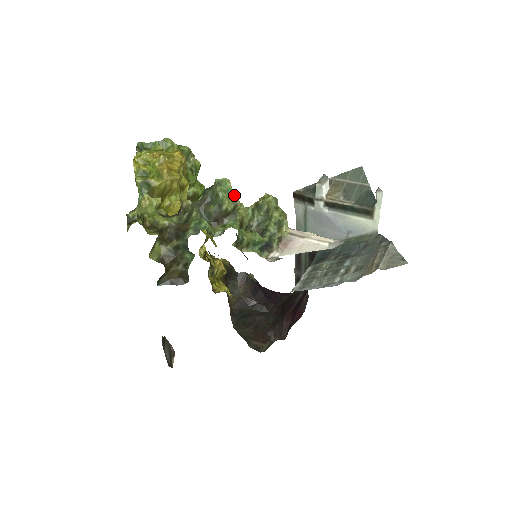
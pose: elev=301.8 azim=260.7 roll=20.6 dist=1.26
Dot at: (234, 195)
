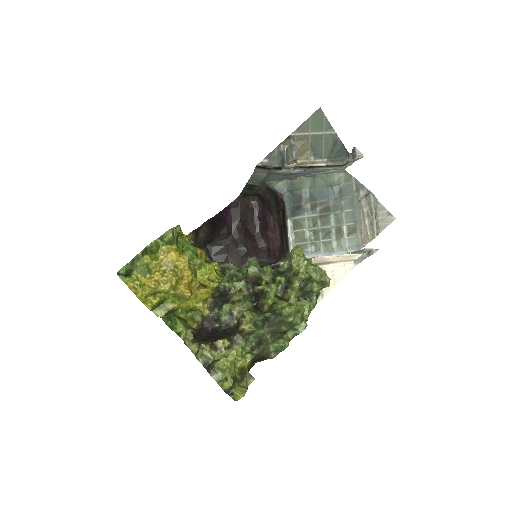
Dot at: (300, 310)
